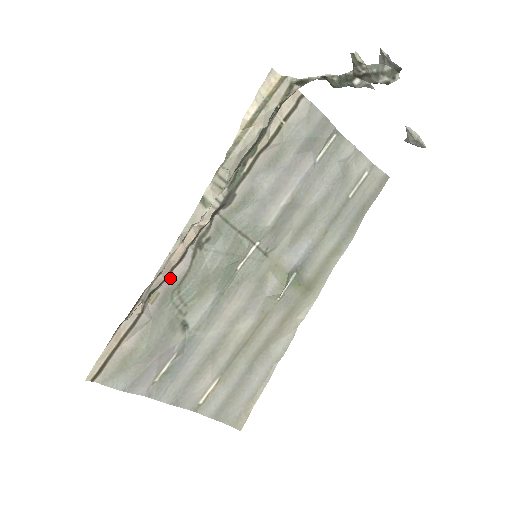
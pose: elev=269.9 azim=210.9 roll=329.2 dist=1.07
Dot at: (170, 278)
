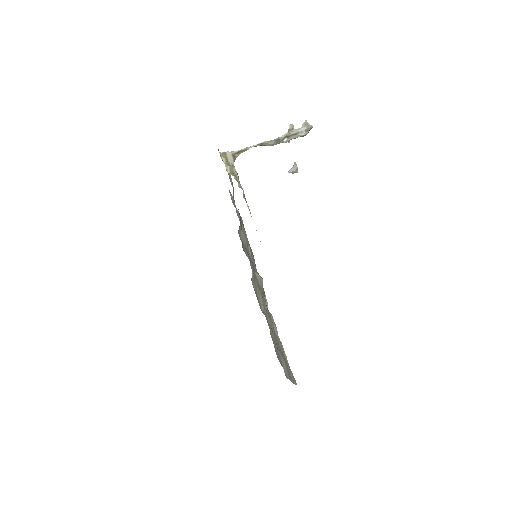
Dot at: (252, 271)
